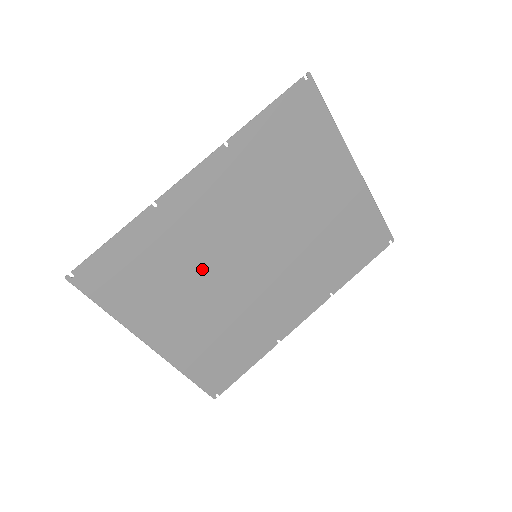
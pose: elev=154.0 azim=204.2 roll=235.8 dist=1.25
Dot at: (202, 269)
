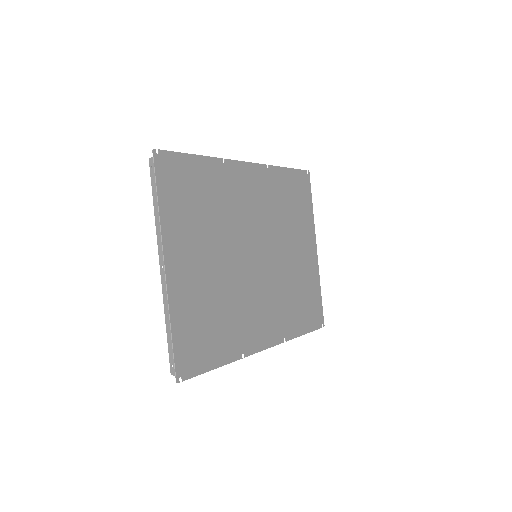
Dot at: (226, 232)
